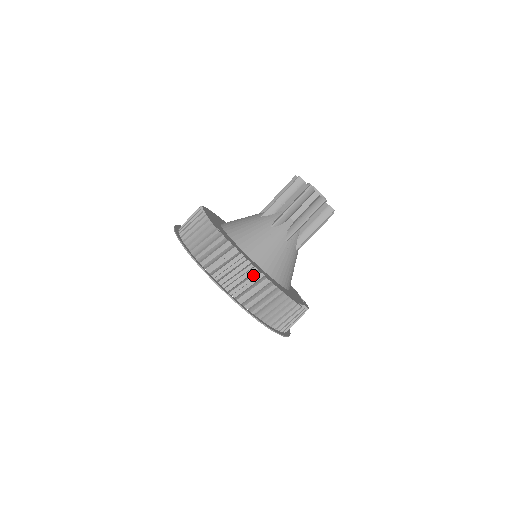
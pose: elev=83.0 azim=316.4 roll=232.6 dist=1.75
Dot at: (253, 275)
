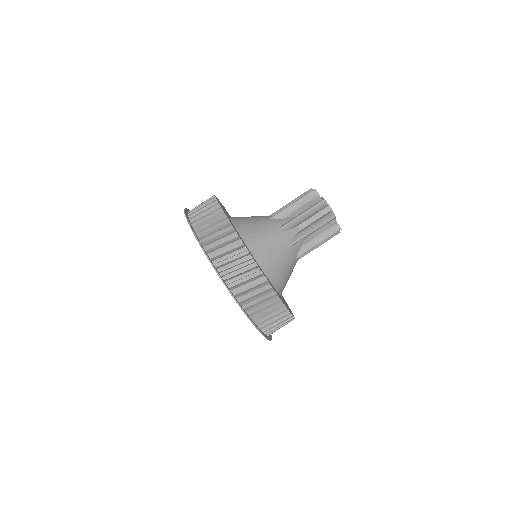
Dot at: (222, 221)
